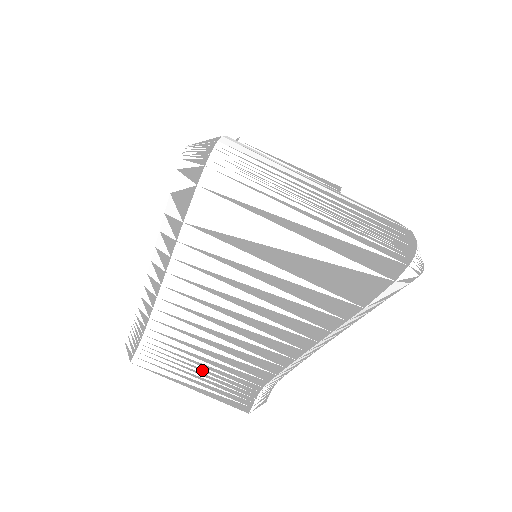
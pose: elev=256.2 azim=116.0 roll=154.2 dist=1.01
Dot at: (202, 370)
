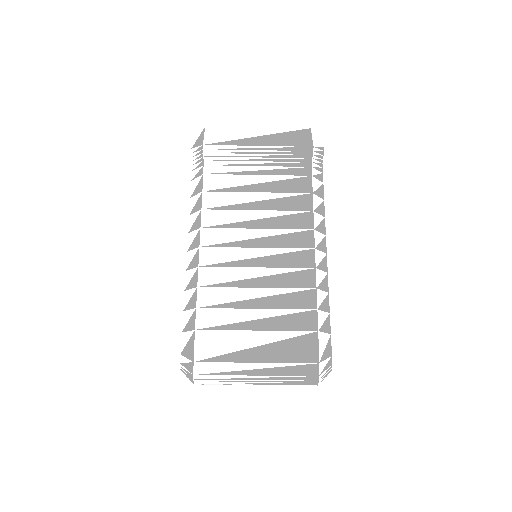
Dot at: occluded
